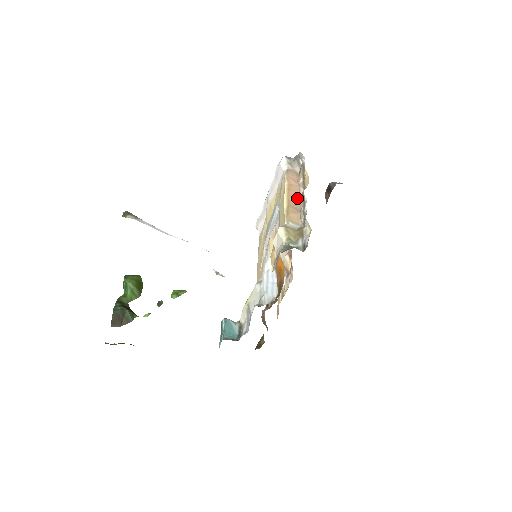
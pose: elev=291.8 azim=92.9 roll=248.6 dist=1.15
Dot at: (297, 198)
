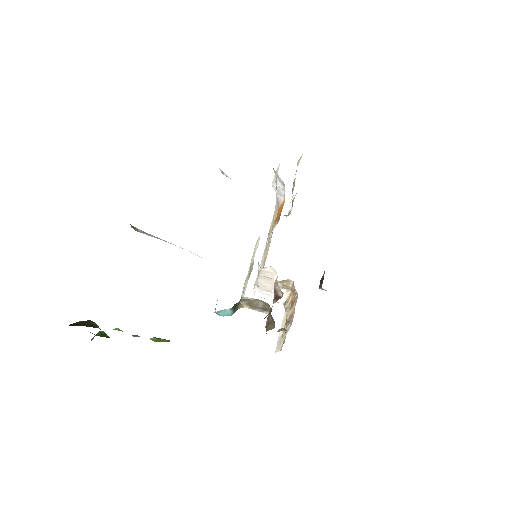
Dot at: occluded
